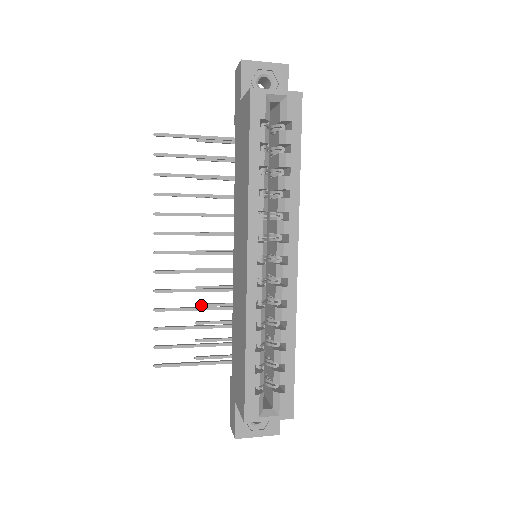
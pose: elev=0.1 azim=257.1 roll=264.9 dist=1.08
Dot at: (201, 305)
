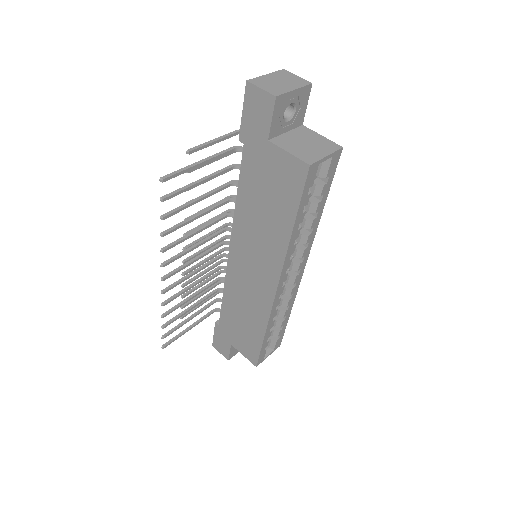
Dot at: (187, 284)
